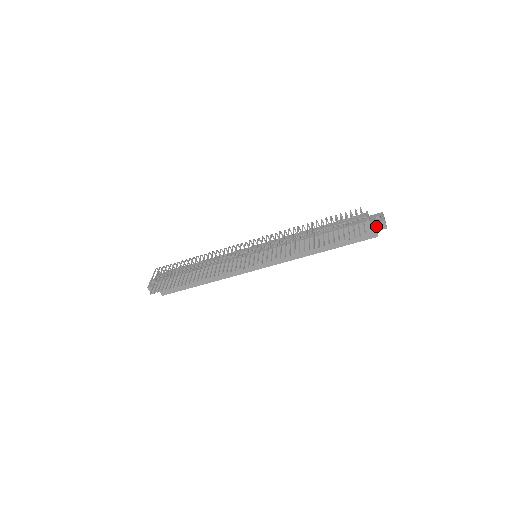
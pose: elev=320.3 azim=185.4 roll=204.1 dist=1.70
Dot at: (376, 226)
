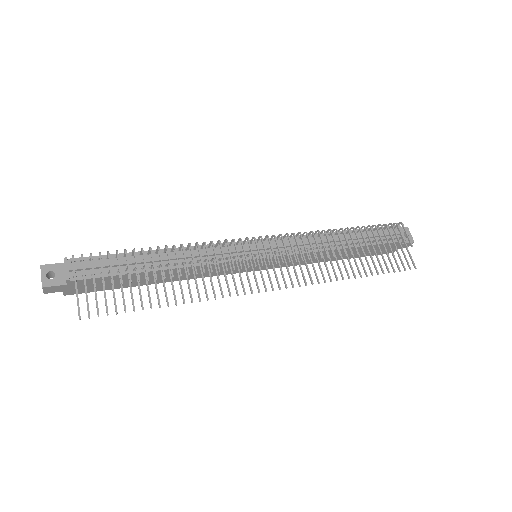
Dot at: (403, 245)
